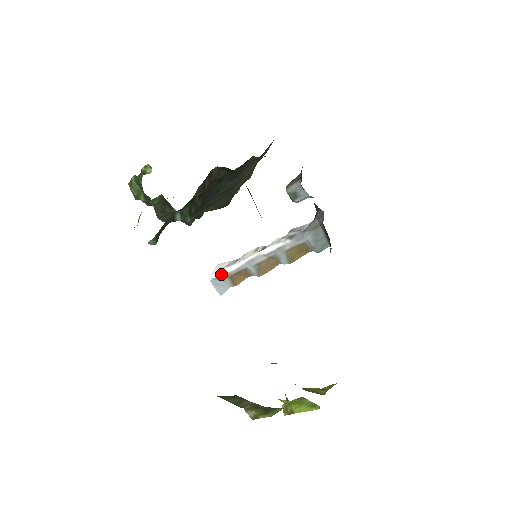
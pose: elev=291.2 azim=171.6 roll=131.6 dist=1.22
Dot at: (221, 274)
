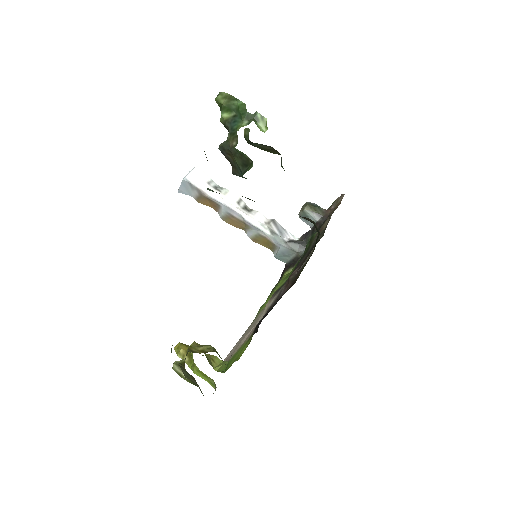
Dot at: (197, 185)
